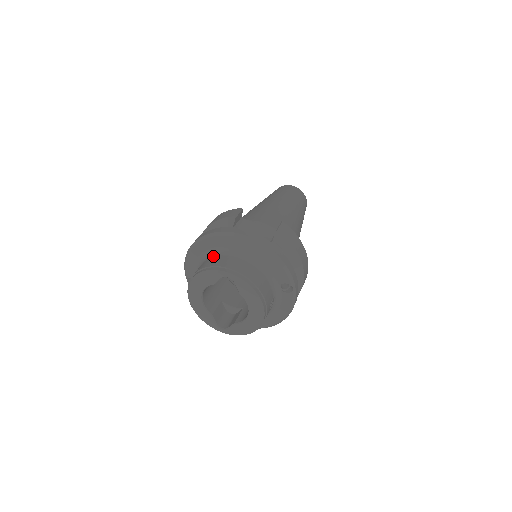
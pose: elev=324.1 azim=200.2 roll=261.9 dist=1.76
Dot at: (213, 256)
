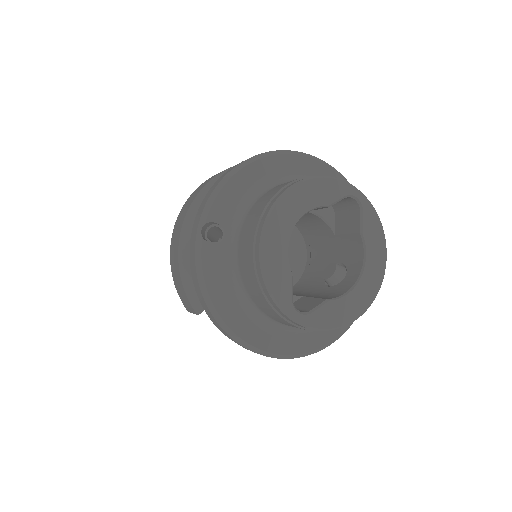
Dot at: occluded
